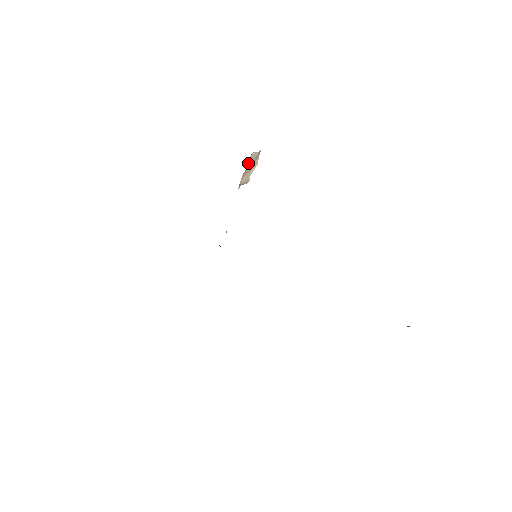
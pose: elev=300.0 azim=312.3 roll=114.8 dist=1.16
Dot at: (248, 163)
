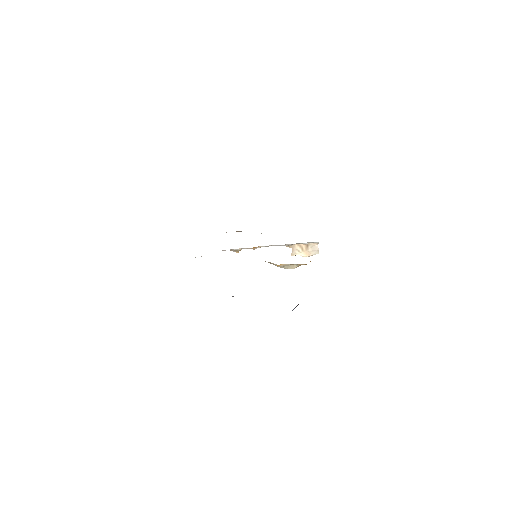
Dot at: (310, 245)
